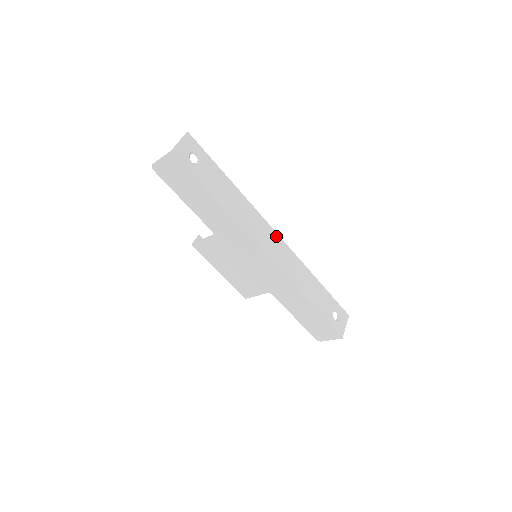
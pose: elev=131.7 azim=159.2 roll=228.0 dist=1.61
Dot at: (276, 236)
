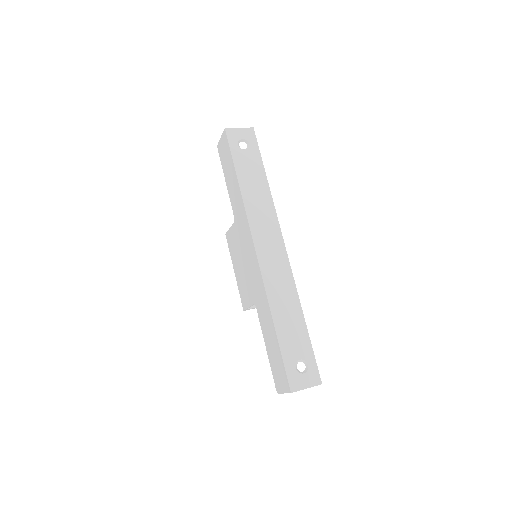
Dot at: (282, 246)
